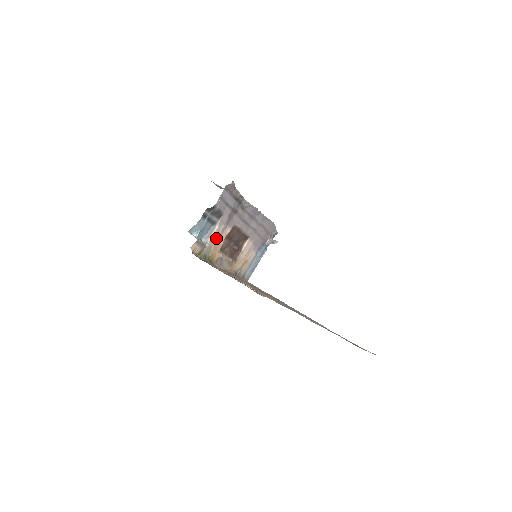
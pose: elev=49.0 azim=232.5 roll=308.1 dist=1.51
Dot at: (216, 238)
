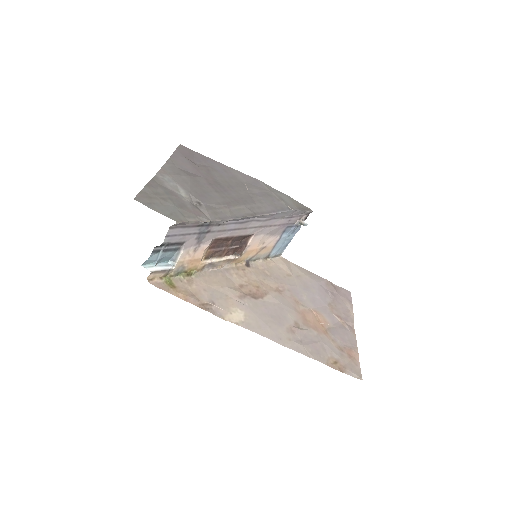
Dot at: (187, 257)
